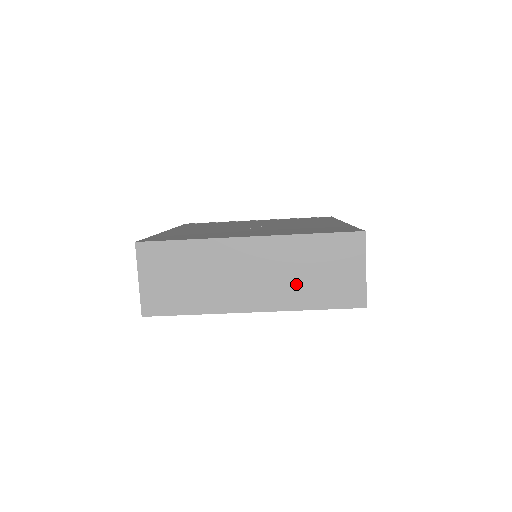
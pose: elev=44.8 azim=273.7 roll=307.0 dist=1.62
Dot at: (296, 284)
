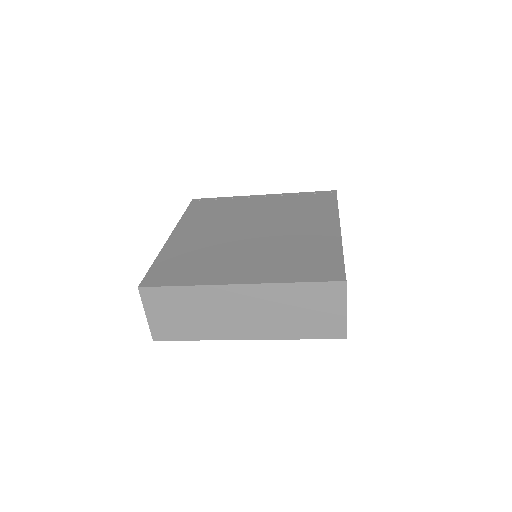
Dot at: (283, 320)
